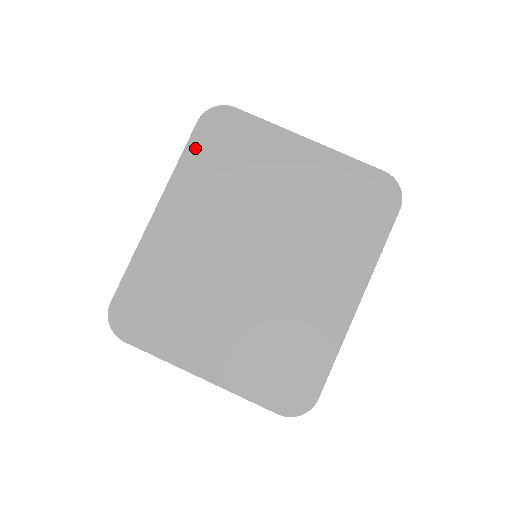
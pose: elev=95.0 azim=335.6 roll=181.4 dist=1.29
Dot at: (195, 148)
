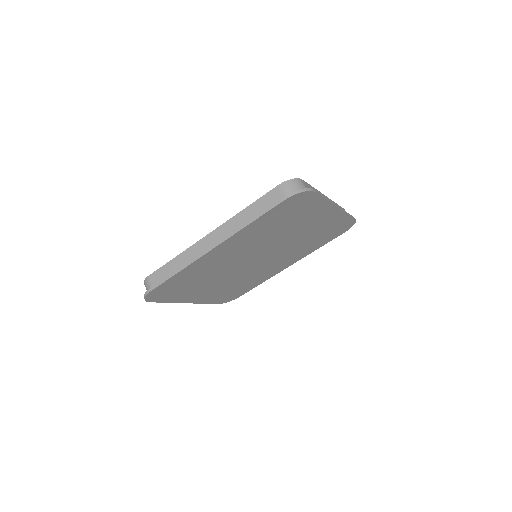
Dot at: (268, 216)
